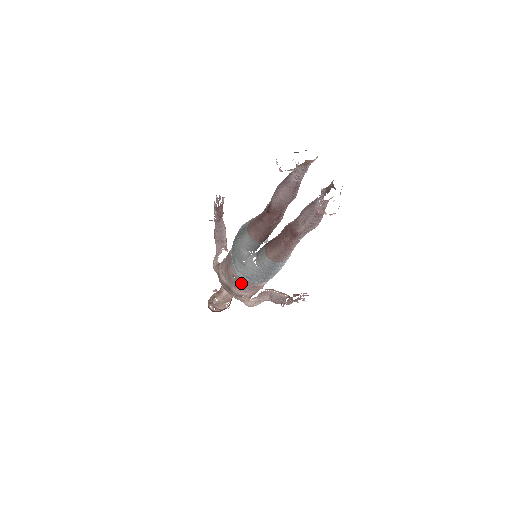
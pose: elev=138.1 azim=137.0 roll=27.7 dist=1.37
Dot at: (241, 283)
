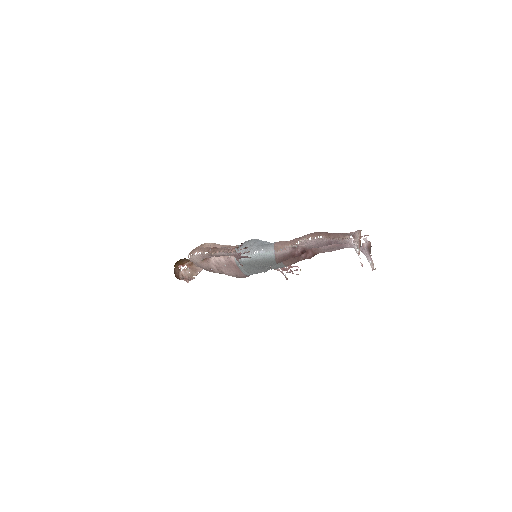
Dot at: (248, 276)
